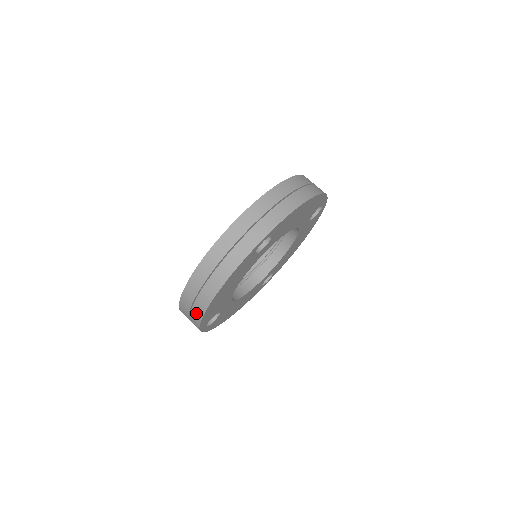
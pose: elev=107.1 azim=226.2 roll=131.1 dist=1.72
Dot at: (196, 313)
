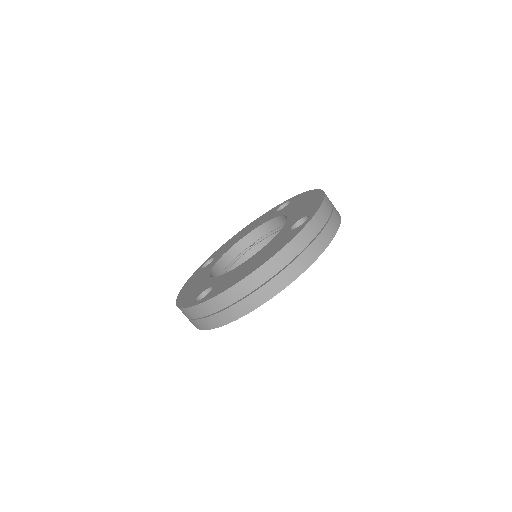
Dot at: occluded
